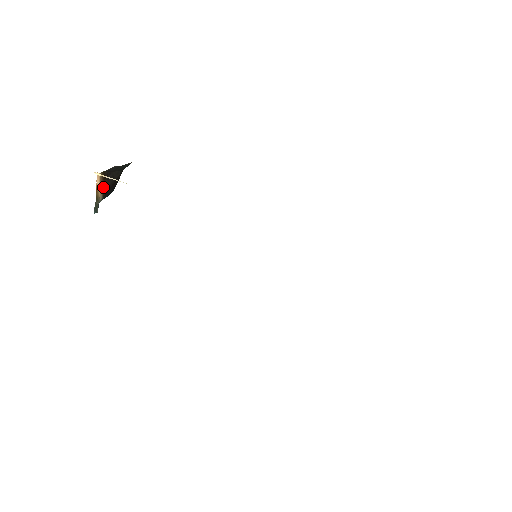
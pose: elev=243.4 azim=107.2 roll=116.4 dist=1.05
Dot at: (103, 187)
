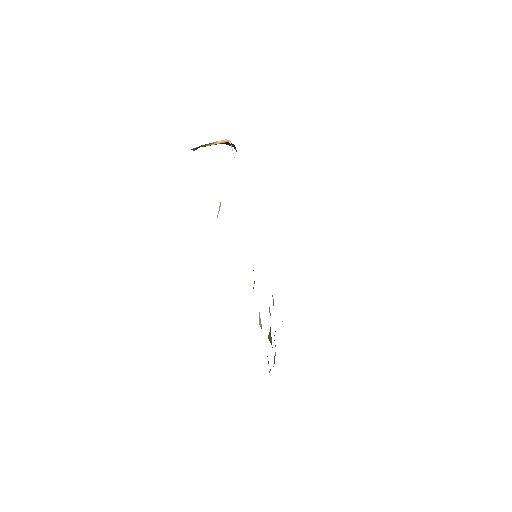
Dot at: (214, 144)
